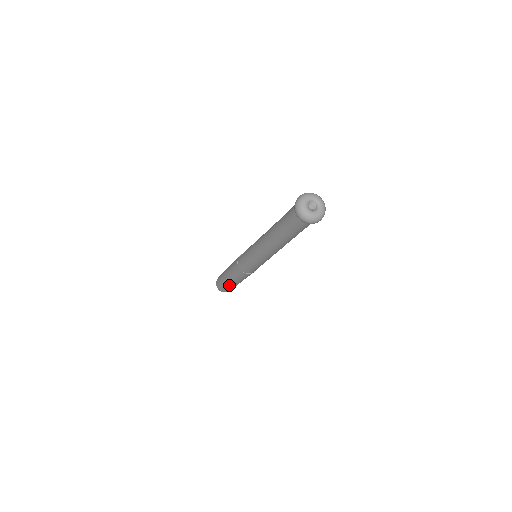
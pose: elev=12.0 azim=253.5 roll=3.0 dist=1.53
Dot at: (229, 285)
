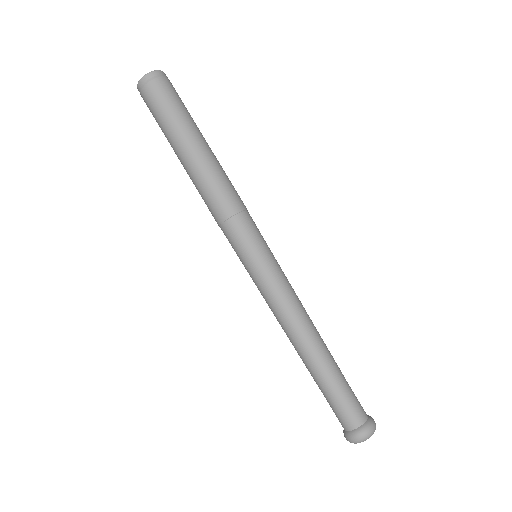
Dot at: occluded
